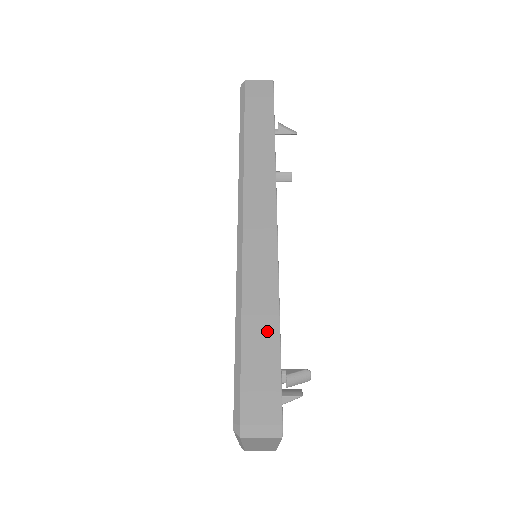
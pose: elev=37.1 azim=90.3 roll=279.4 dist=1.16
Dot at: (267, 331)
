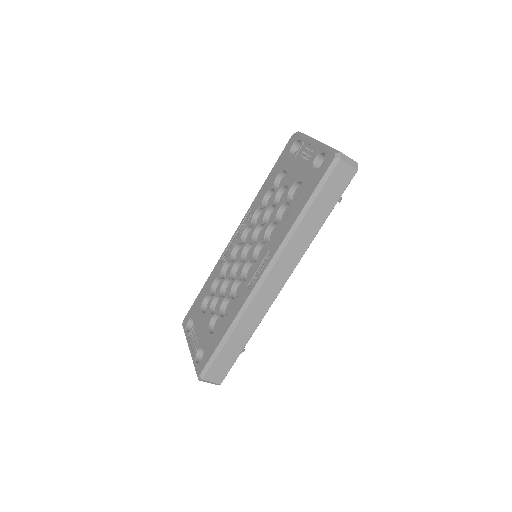
Dot at: (239, 345)
